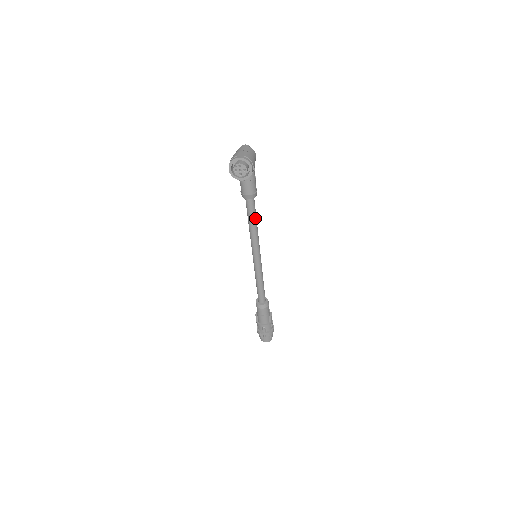
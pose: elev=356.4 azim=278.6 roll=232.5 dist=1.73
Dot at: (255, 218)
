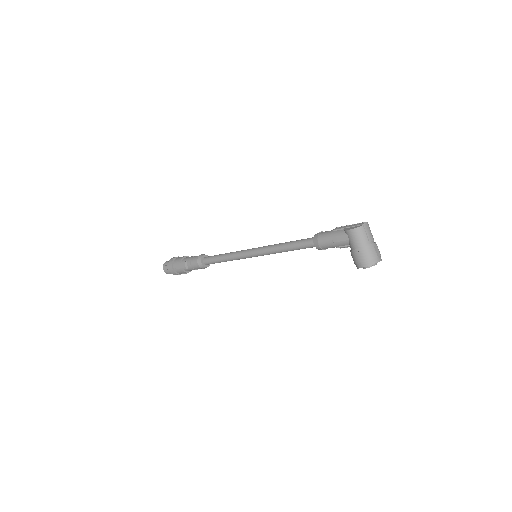
Dot at: occluded
